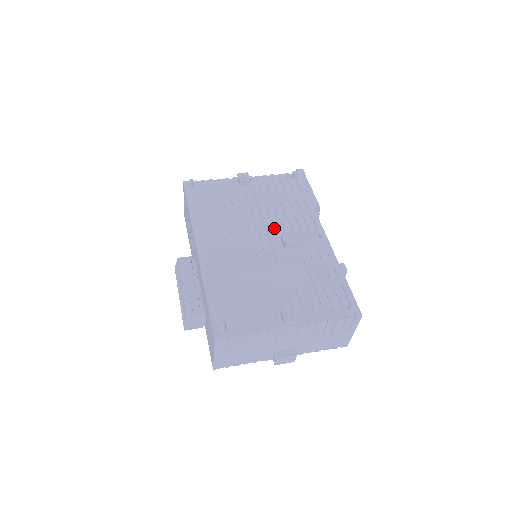
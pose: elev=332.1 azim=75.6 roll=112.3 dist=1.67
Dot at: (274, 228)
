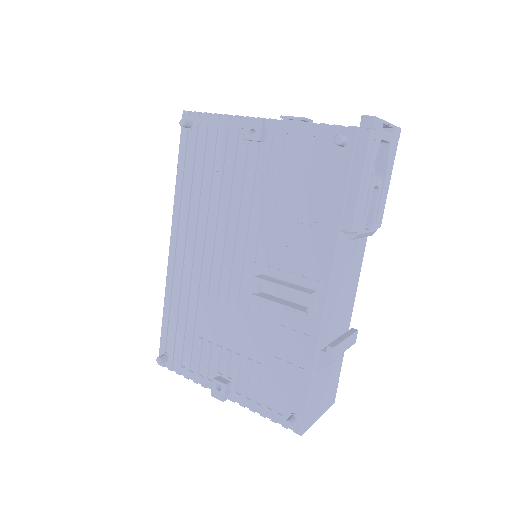
Dot at: (261, 250)
